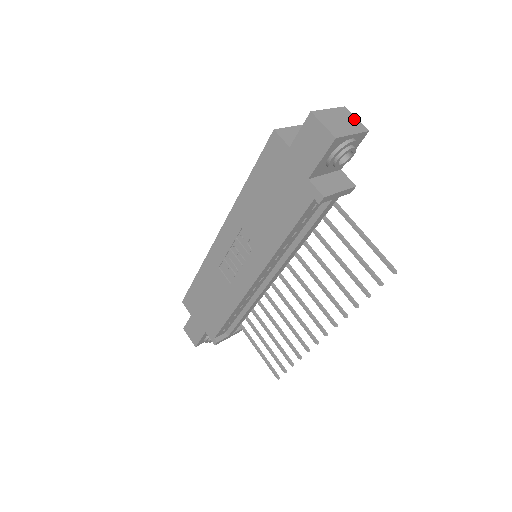
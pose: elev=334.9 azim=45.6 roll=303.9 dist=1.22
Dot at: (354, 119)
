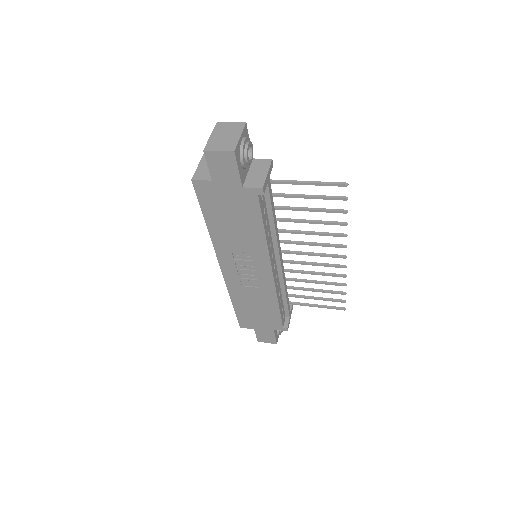
Dot at: (230, 125)
